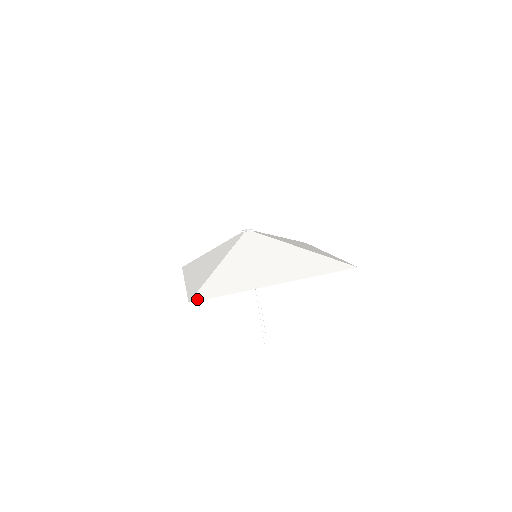
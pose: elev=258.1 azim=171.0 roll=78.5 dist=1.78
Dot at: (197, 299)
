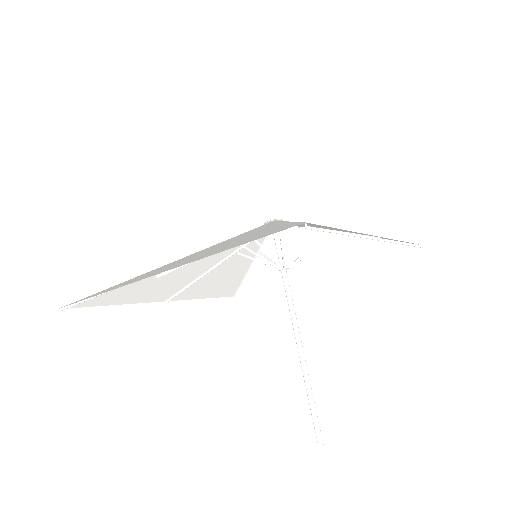
Dot at: (69, 304)
